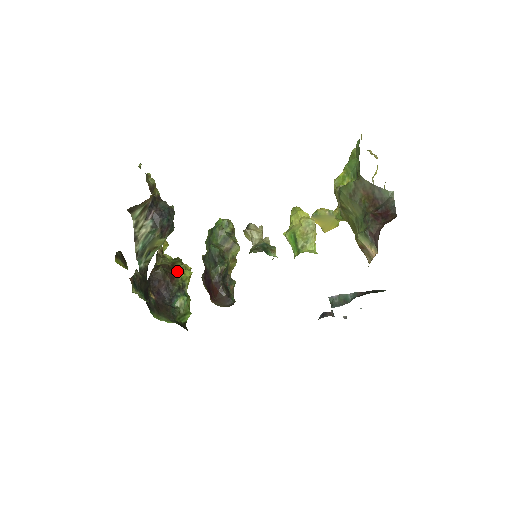
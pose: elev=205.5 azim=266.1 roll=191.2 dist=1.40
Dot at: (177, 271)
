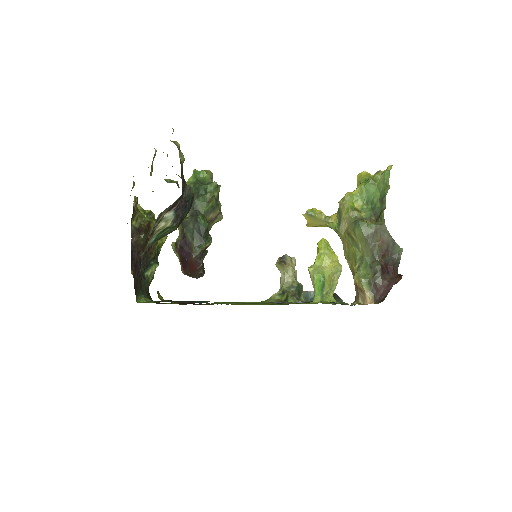
Dot at: occluded
